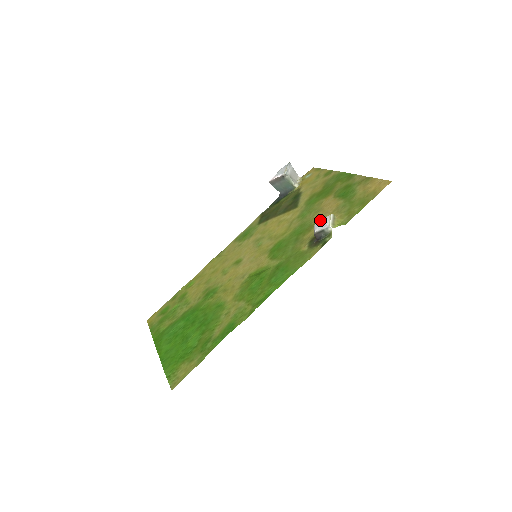
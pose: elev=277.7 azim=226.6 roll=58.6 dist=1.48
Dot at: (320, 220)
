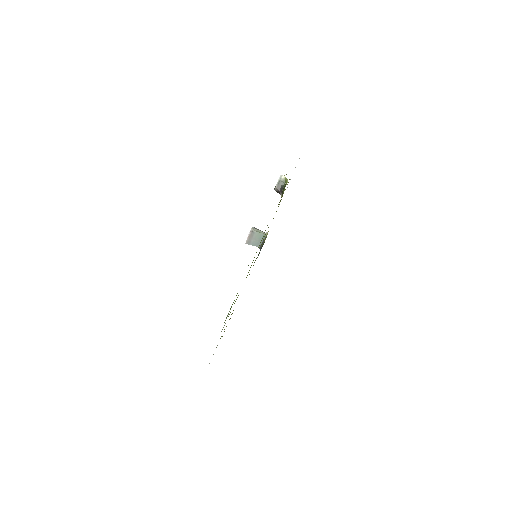
Dot at: occluded
